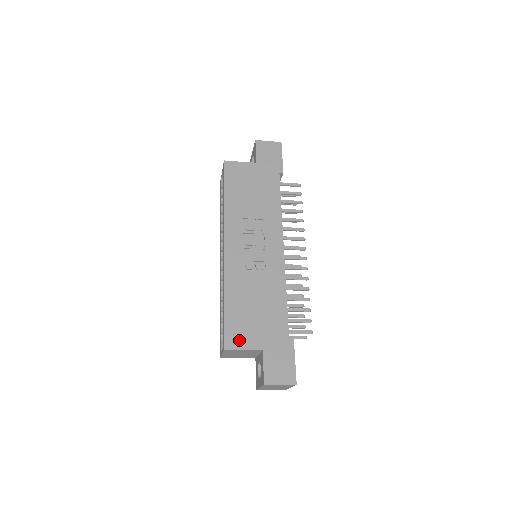
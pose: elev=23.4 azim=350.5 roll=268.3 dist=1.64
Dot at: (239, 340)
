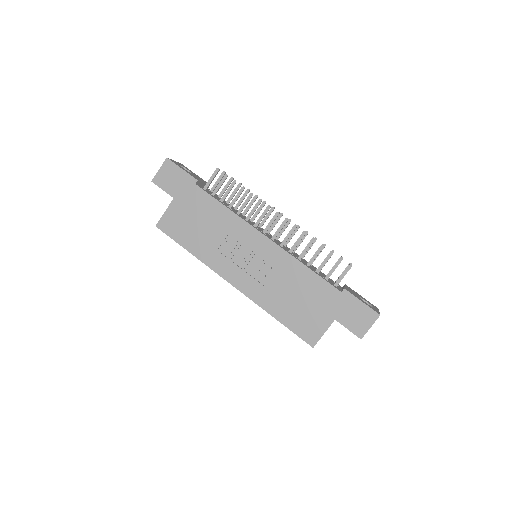
Dot at: (314, 331)
